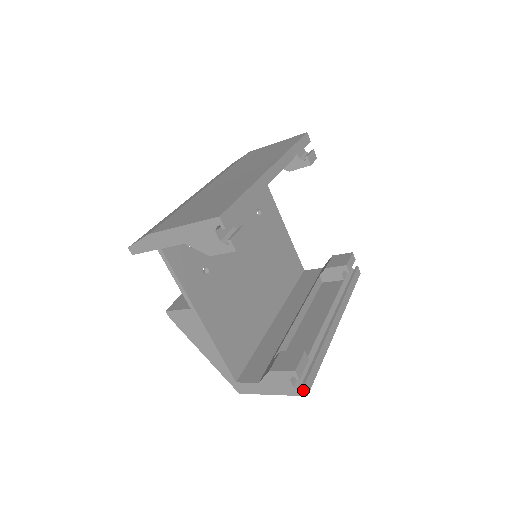
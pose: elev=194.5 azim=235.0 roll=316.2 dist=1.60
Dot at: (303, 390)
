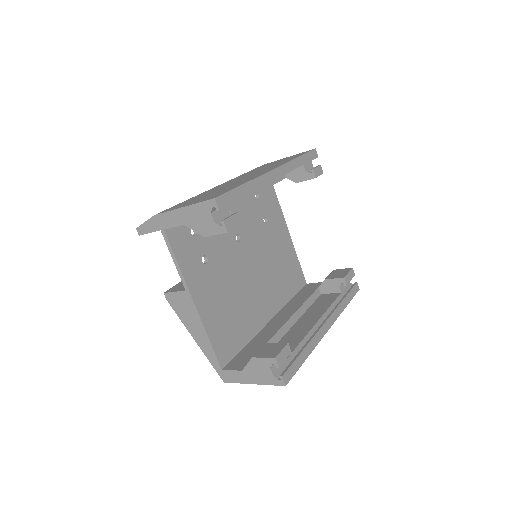
Dot at: (282, 379)
